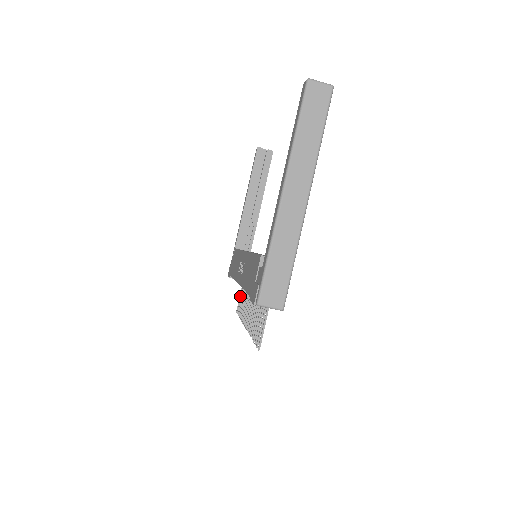
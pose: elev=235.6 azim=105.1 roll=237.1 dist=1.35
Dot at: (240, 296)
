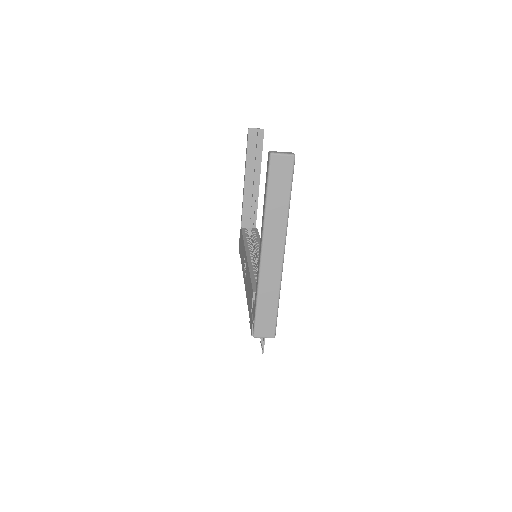
Dot at: occluded
